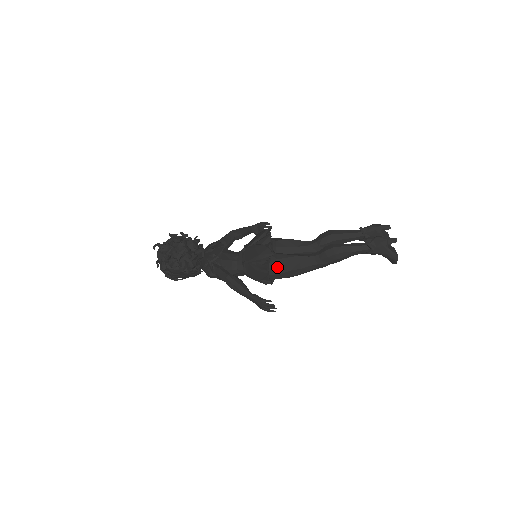
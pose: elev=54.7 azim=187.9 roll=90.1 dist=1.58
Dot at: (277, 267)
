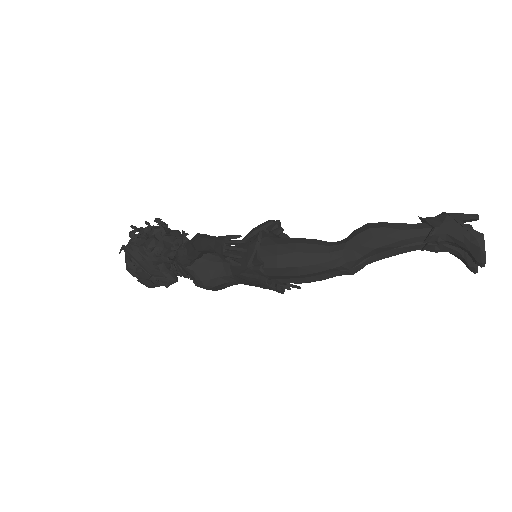
Dot at: (276, 244)
